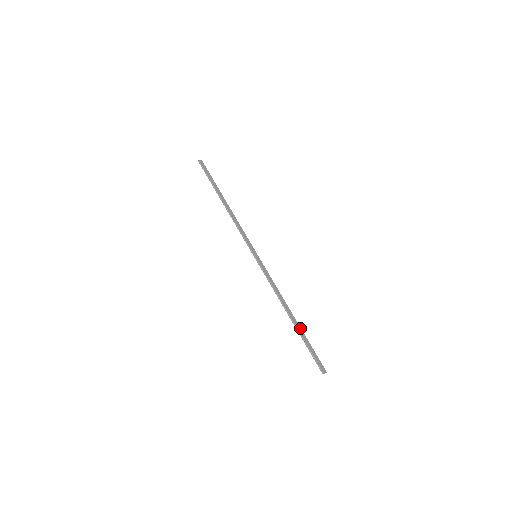
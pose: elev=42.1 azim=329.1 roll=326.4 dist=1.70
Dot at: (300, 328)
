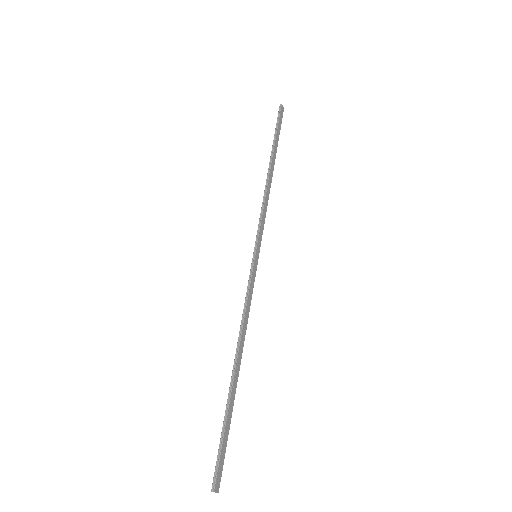
Dot at: (234, 395)
